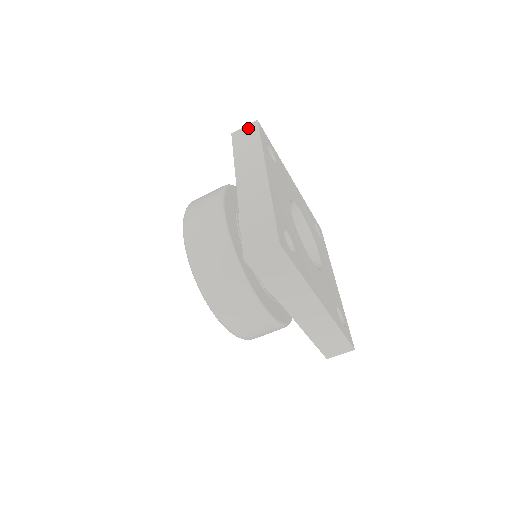
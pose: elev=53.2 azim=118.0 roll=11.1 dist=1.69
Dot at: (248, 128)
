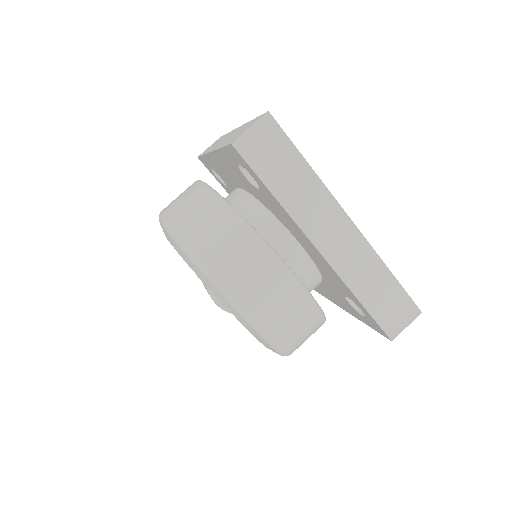
Dot at: (213, 143)
